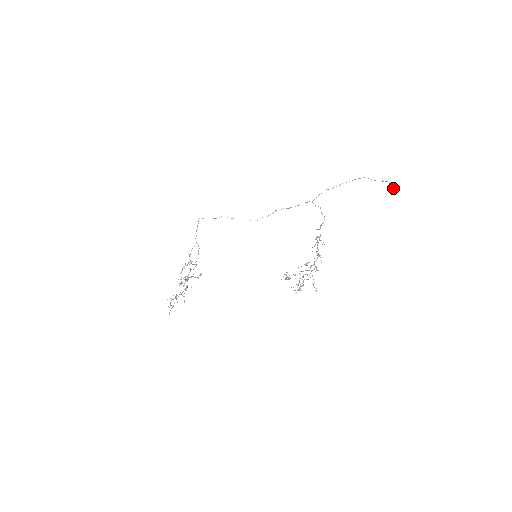
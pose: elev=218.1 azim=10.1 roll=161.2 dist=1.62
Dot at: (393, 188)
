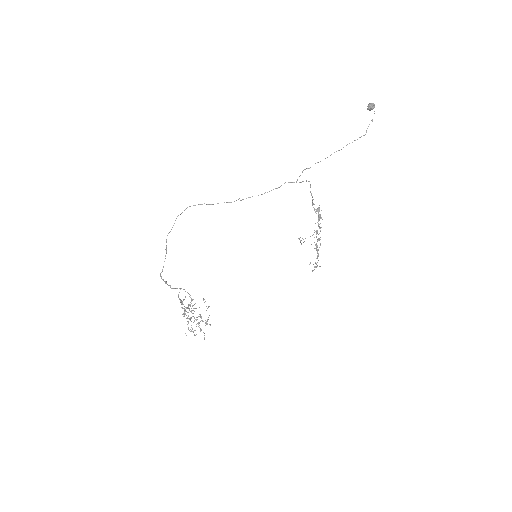
Dot at: (371, 106)
